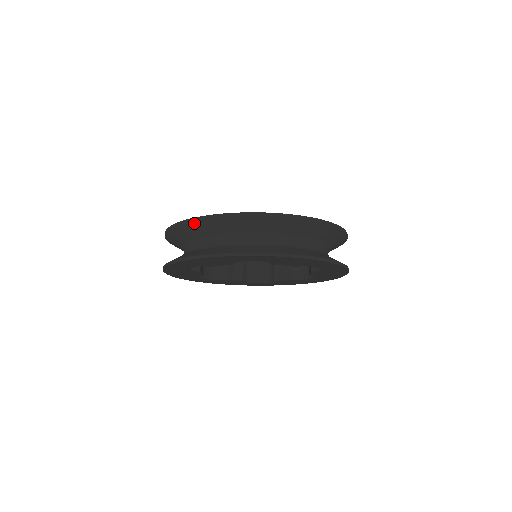
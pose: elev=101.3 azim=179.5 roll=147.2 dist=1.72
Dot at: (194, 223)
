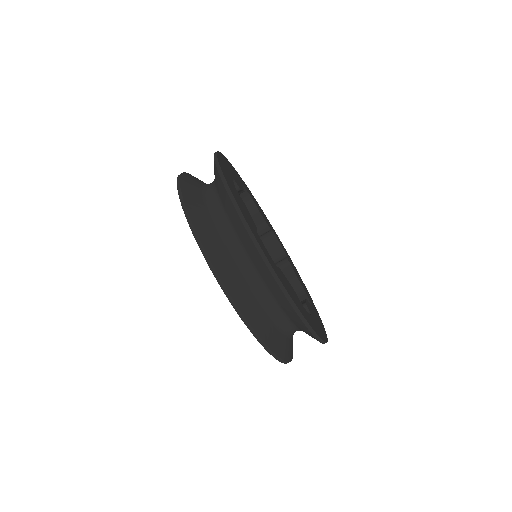
Dot at: (225, 189)
